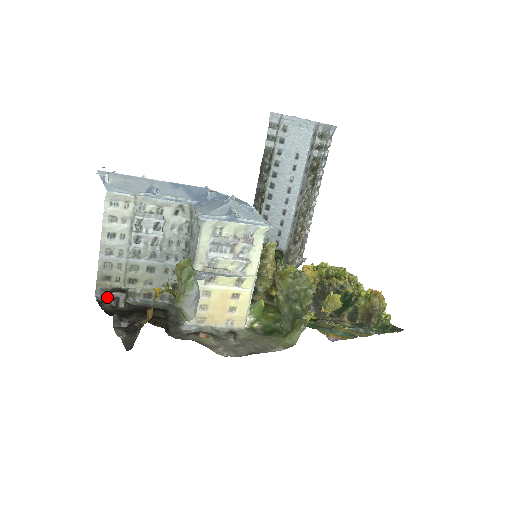
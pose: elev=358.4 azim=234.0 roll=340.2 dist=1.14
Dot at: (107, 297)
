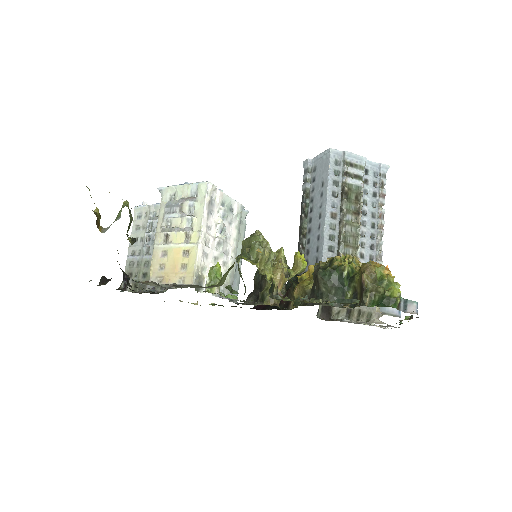
Dot at: (121, 284)
